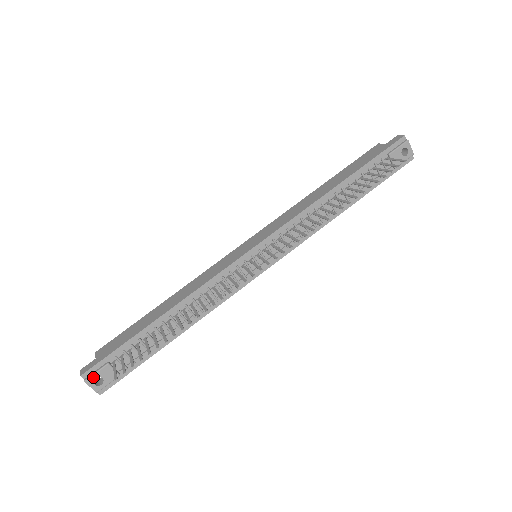
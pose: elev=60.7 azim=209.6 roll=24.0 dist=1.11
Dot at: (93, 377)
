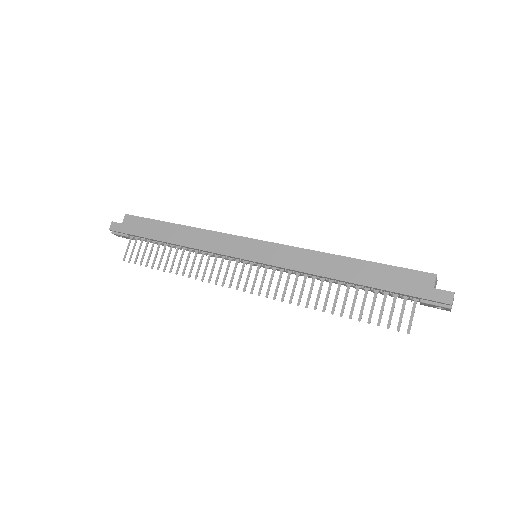
Dot at: (117, 235)
